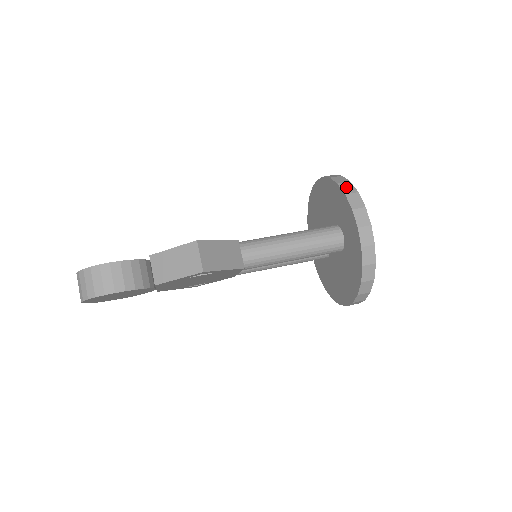
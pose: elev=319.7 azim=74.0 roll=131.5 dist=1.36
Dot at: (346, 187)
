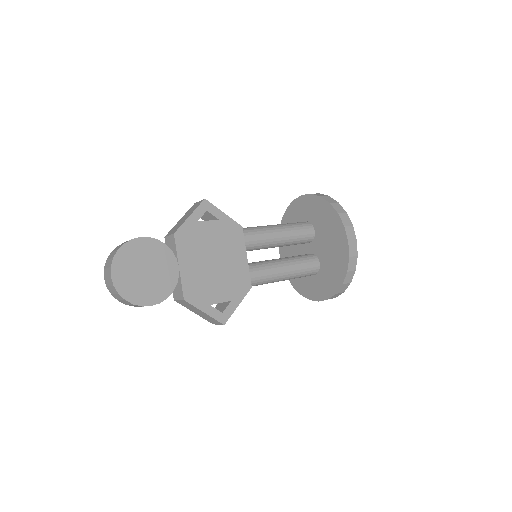
Dot at: occluded
